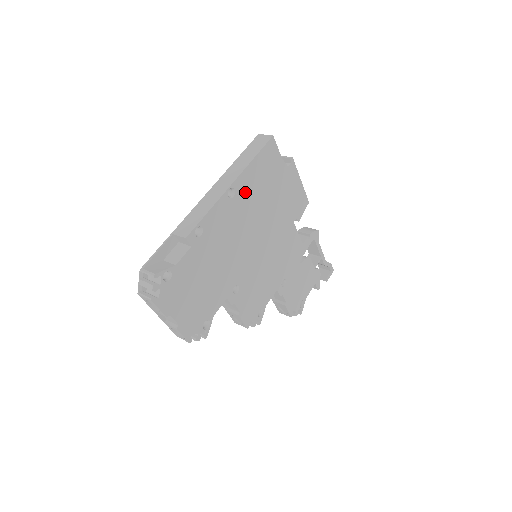
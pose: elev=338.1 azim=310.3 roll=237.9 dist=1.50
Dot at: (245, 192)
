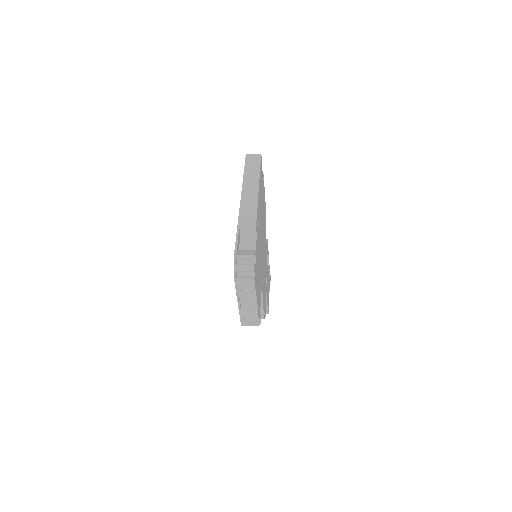
Dot at: (260, 196)
